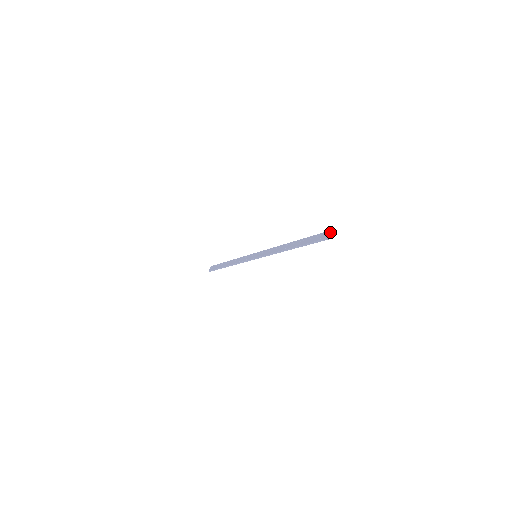
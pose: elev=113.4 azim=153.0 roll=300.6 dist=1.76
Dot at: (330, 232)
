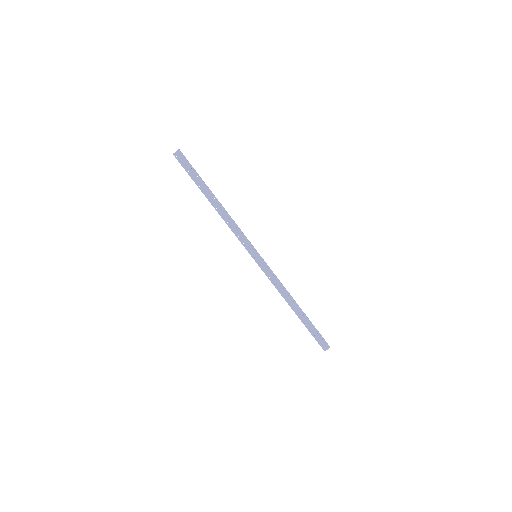
Dot at: (328, 348)
